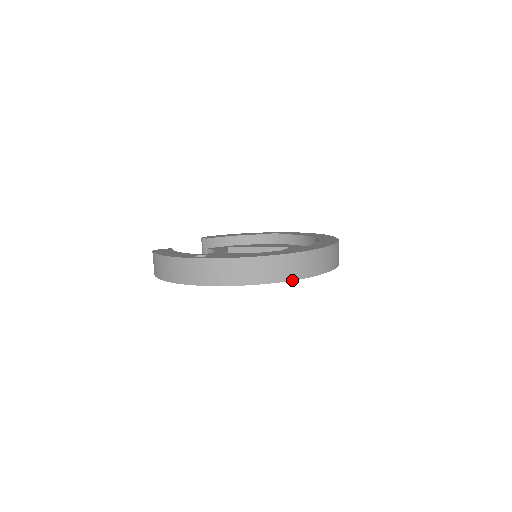
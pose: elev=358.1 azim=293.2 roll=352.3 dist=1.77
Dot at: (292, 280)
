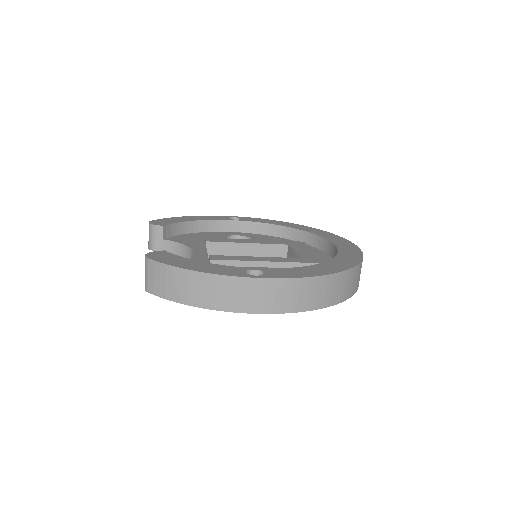
Dot at: (351, 296)
